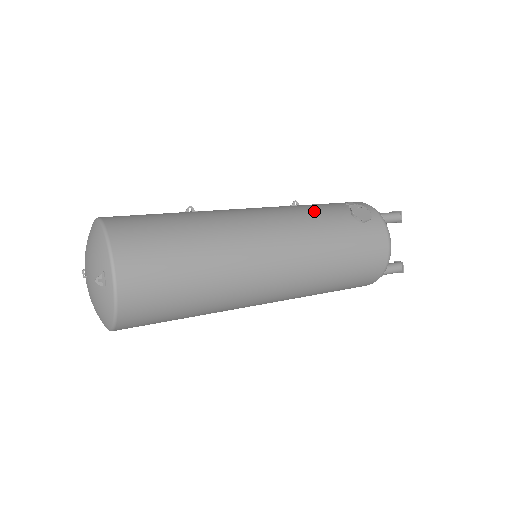
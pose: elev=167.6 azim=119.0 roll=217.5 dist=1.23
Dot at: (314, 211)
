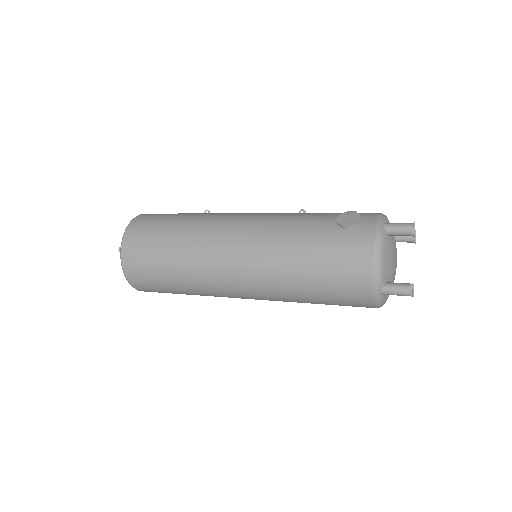
Dot at: (300, 216)
